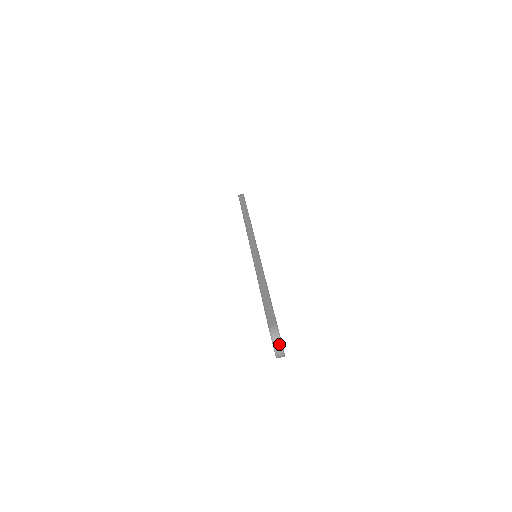
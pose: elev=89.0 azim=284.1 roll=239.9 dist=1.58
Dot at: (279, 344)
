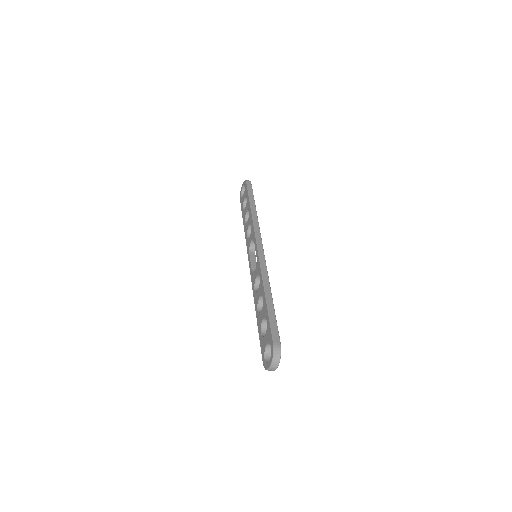
Dot at: (278, 362)
